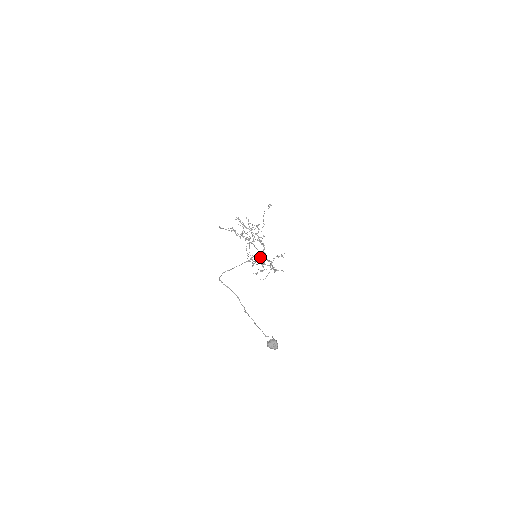
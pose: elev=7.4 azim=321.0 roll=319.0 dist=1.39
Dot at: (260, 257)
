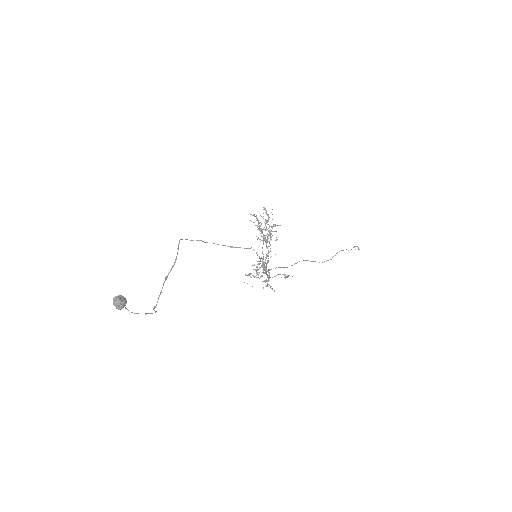
Dot at: (265, 263)
